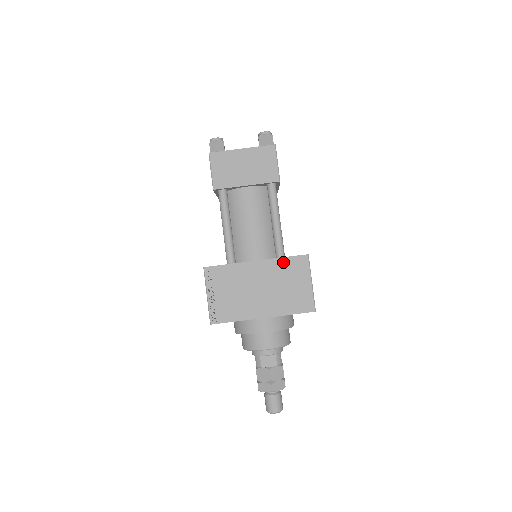
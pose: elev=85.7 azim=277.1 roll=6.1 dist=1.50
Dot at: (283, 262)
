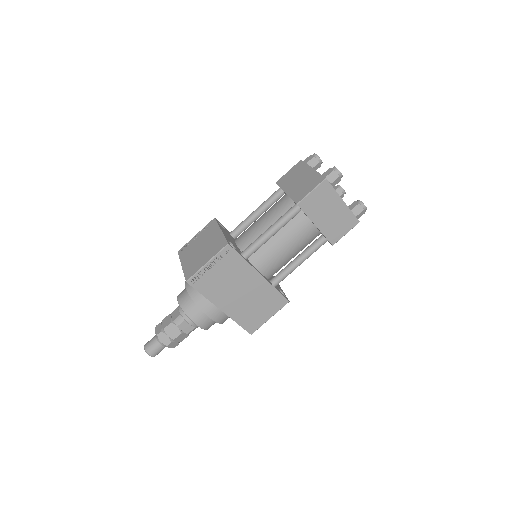
Dot at: (273, 292)
